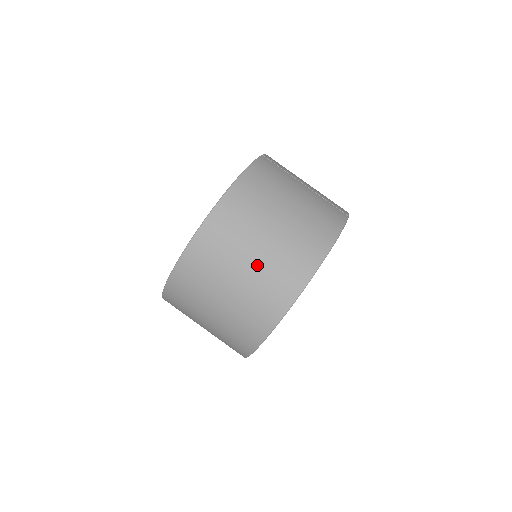
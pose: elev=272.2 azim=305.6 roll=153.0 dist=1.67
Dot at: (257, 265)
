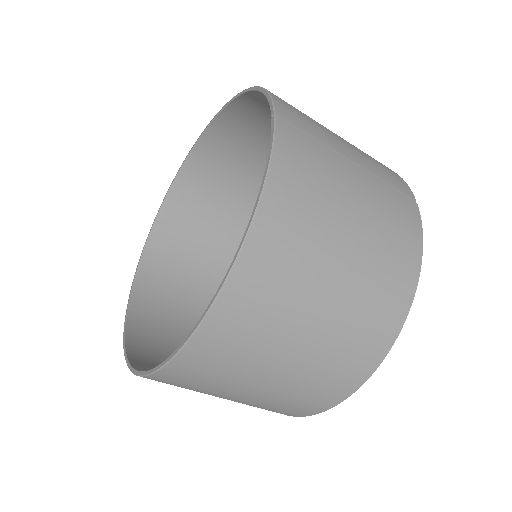
Dot at: (307, 355)
